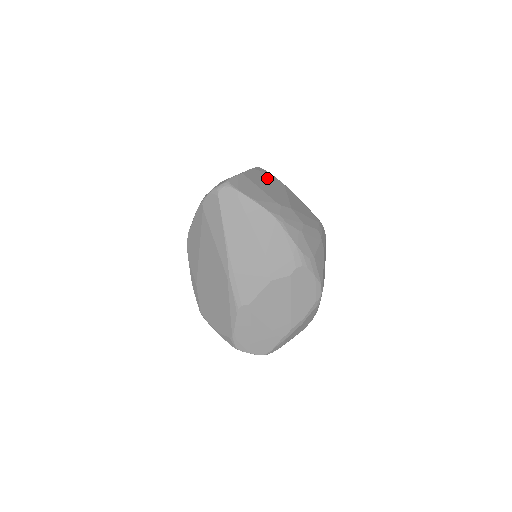
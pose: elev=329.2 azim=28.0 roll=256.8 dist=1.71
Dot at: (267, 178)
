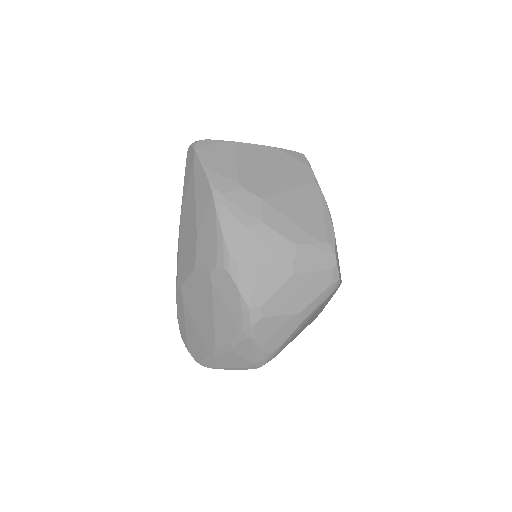
Dot at: (285, 163)
